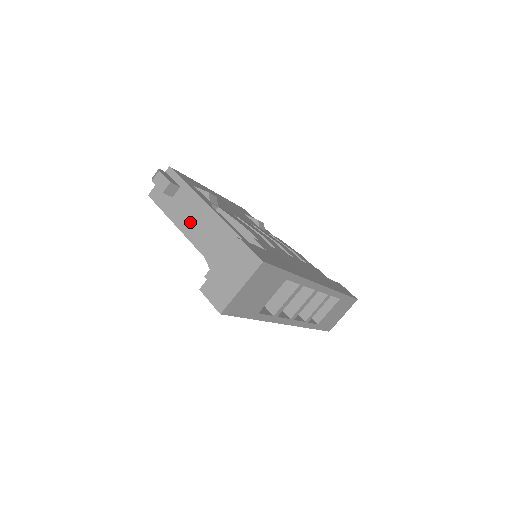
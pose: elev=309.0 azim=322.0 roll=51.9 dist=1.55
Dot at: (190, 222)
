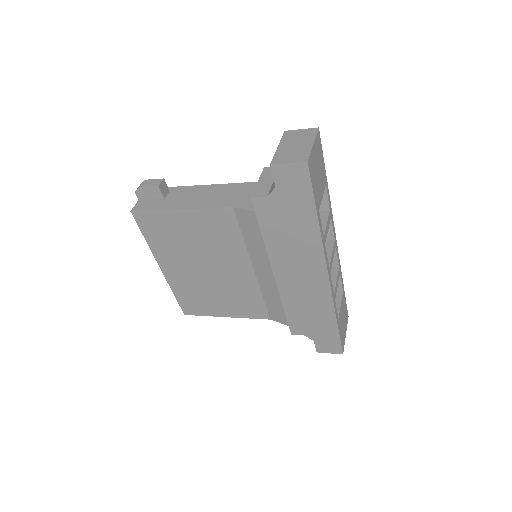
Dot at: (198, 200)
